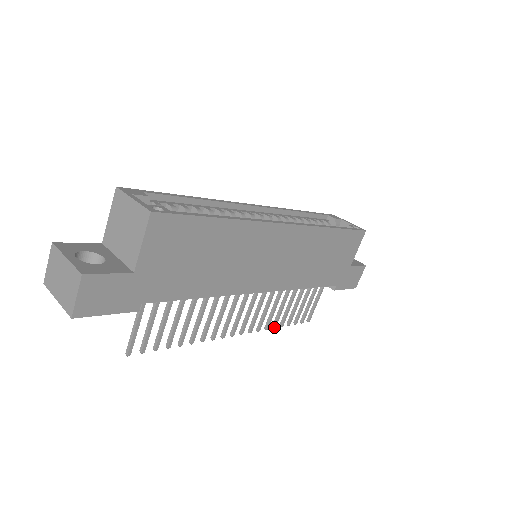
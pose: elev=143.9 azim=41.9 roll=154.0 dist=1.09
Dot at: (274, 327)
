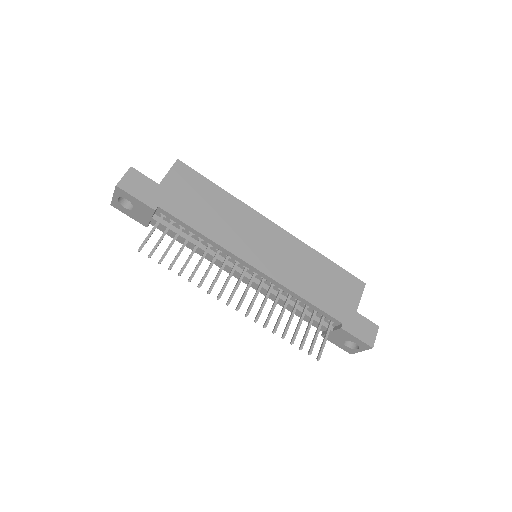
Dot at: (274, 331)
